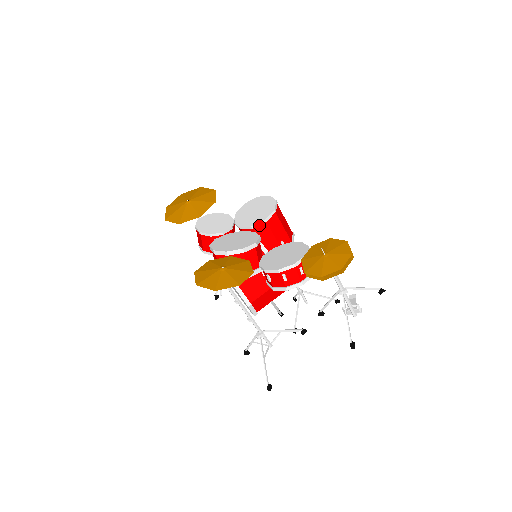
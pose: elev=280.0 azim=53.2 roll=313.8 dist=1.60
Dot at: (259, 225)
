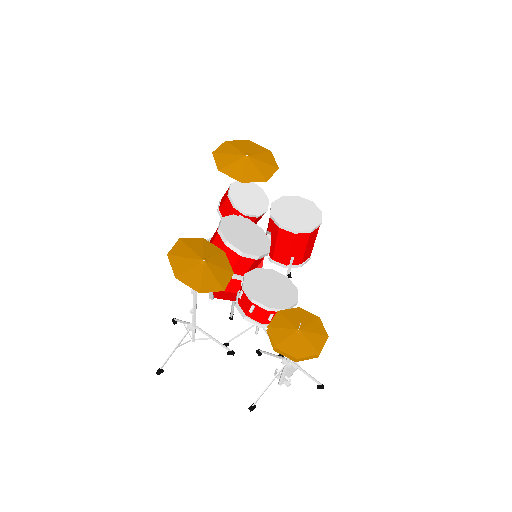
Dot at: (287, 230)
